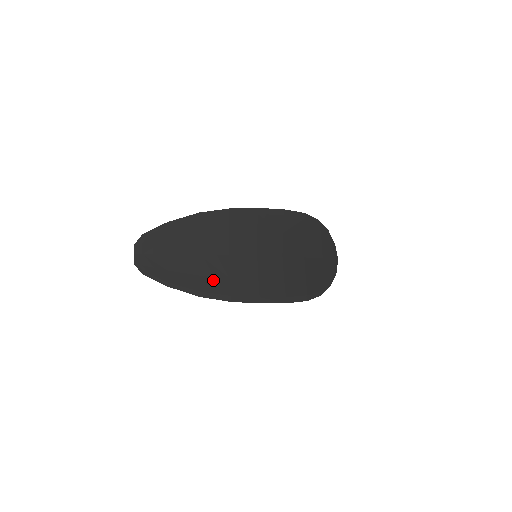
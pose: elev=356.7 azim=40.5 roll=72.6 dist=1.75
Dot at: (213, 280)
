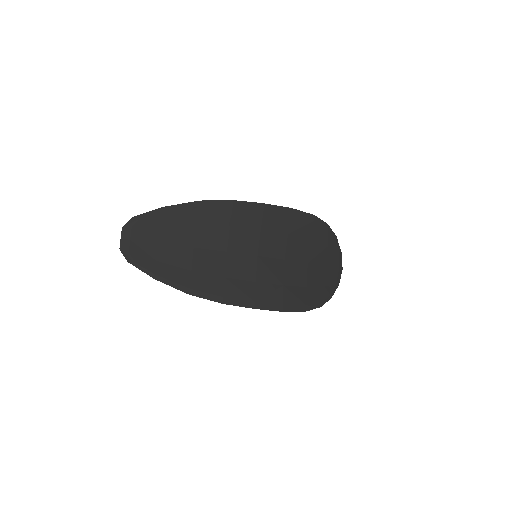
Dot at: (206, 277)
